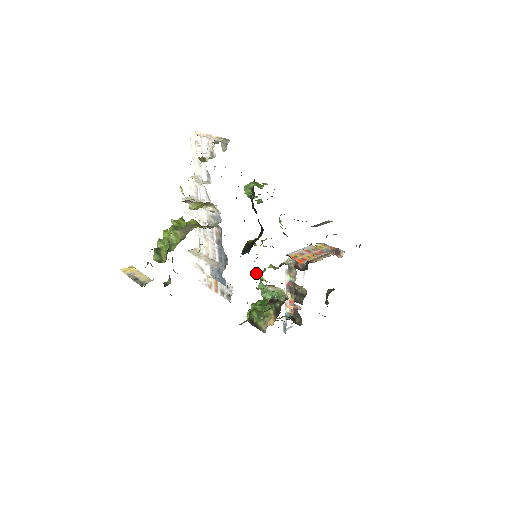
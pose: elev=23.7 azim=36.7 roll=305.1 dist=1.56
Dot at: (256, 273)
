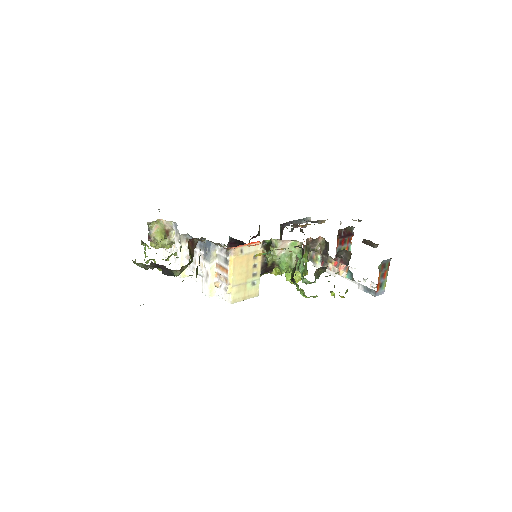
Dot at: occluded
